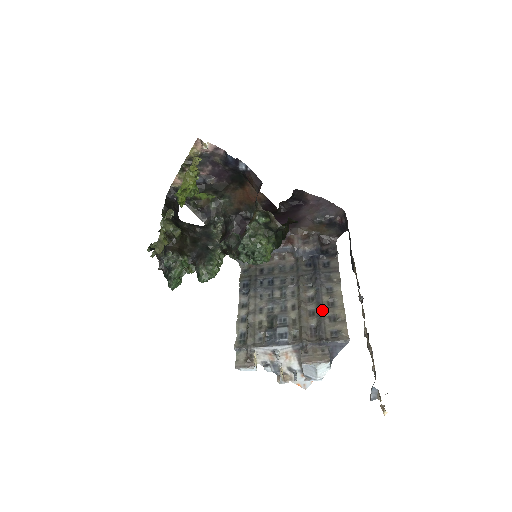
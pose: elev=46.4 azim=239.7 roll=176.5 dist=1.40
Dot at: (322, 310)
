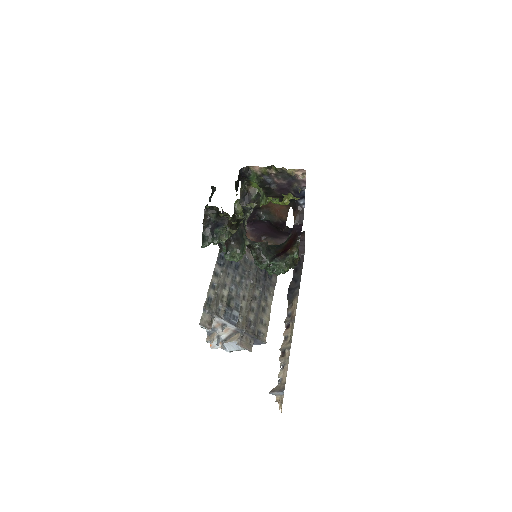
Dot at: (259, 312)
